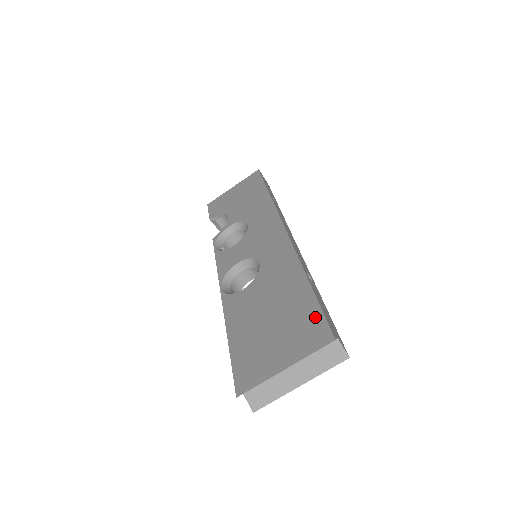
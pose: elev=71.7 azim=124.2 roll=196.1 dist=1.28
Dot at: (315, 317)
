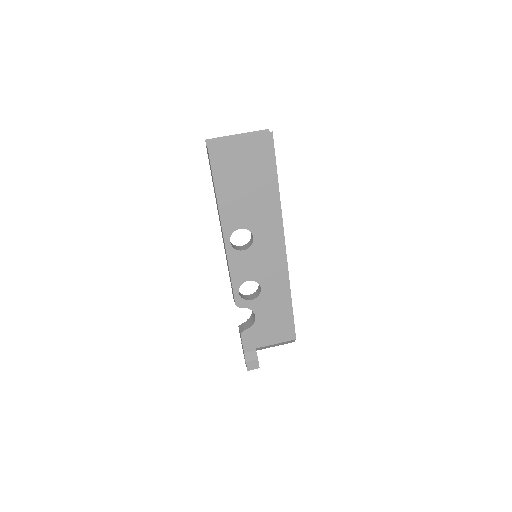
Dot at: occluded
